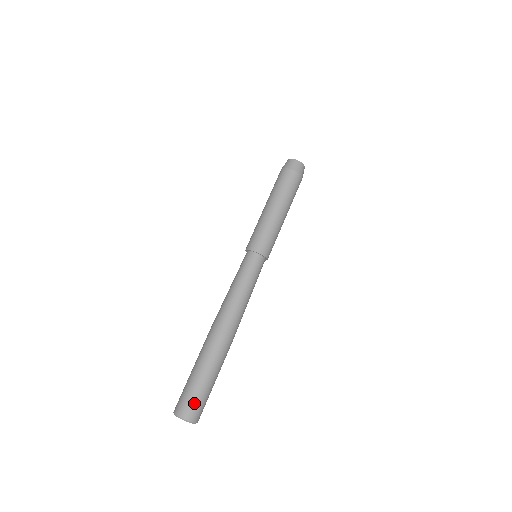
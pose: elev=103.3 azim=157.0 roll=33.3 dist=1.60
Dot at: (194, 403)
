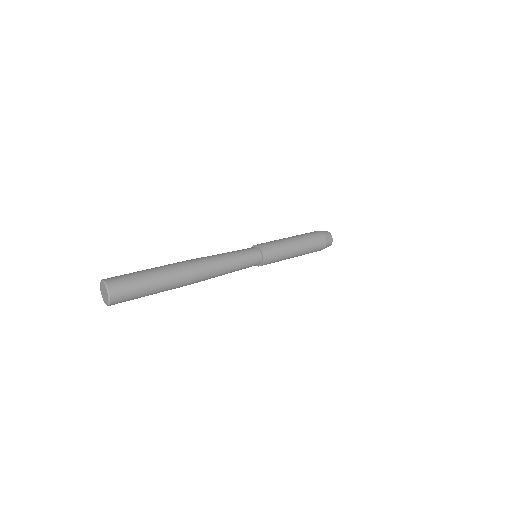
Dot at: (123, 278)
